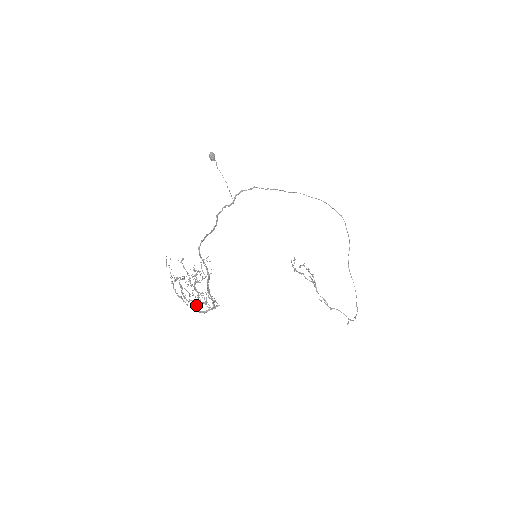
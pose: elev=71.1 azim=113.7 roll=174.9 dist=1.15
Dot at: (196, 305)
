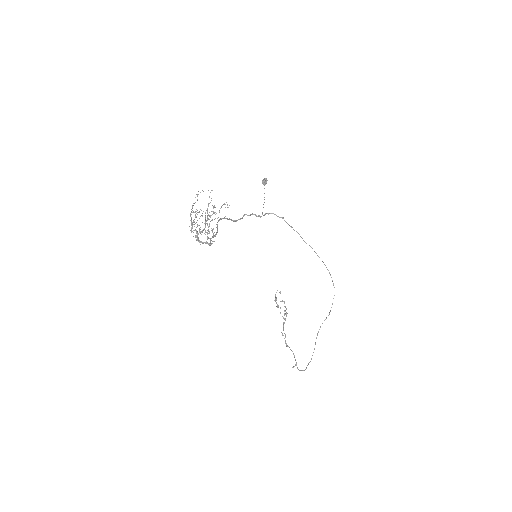
Dot at: occluded
